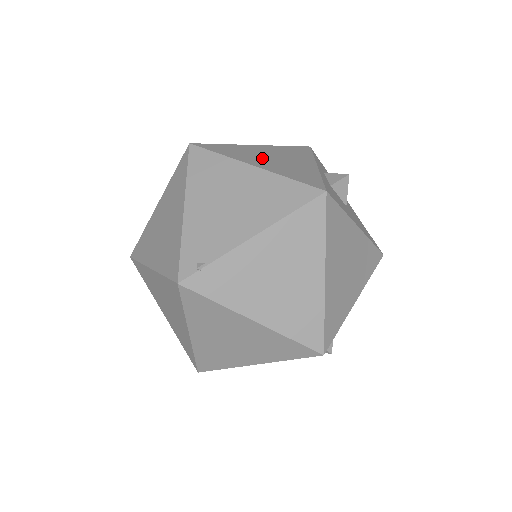
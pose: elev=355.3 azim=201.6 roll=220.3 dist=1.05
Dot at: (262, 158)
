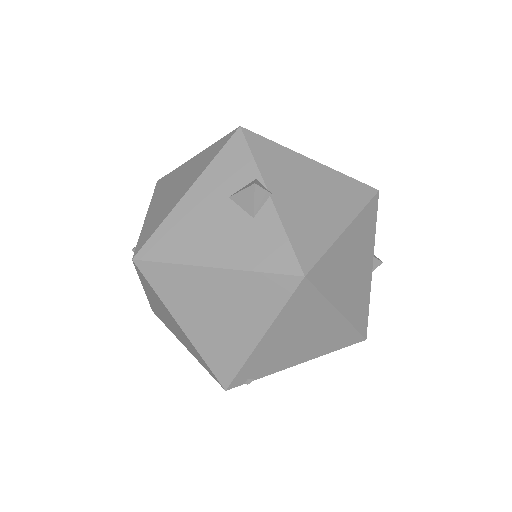
Dot at: (347, 280)
